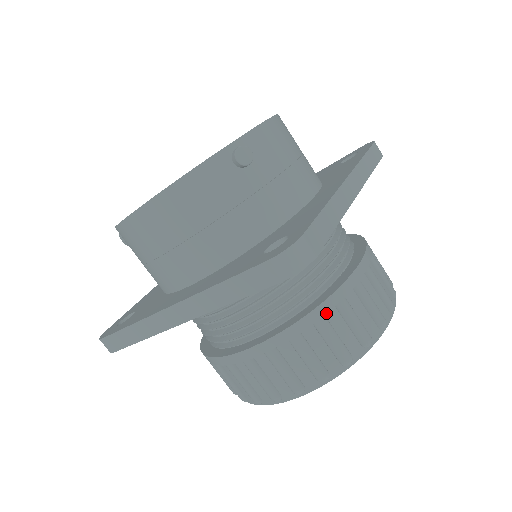
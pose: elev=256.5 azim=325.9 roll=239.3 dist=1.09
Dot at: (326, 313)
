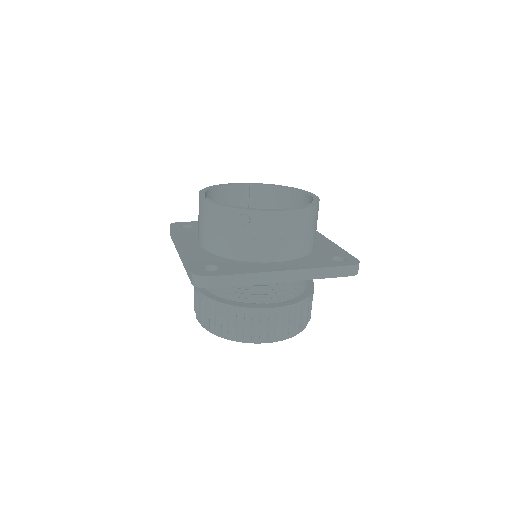
Dot at: (229, 310)
